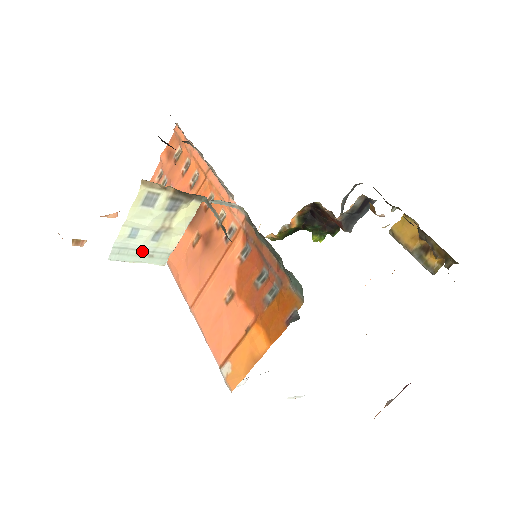
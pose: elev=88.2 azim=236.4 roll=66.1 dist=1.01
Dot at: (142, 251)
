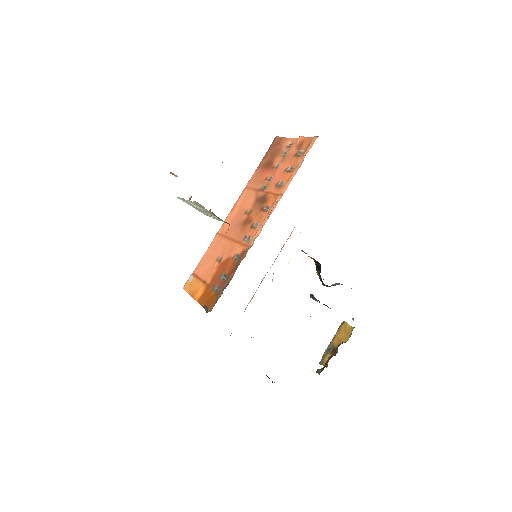
Dot at: (195, 207)
